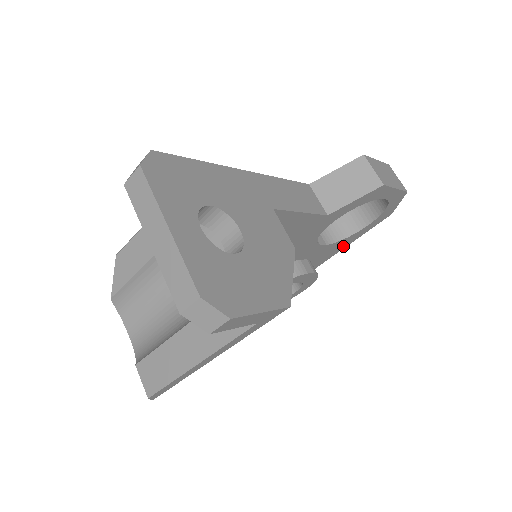
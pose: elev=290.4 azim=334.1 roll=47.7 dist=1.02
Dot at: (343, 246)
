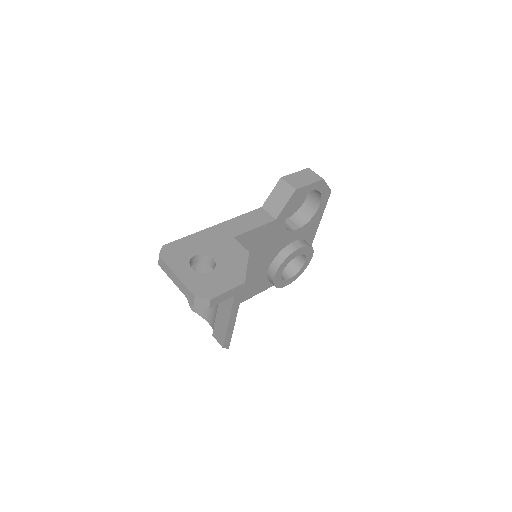
Dot at: (318, 221)
